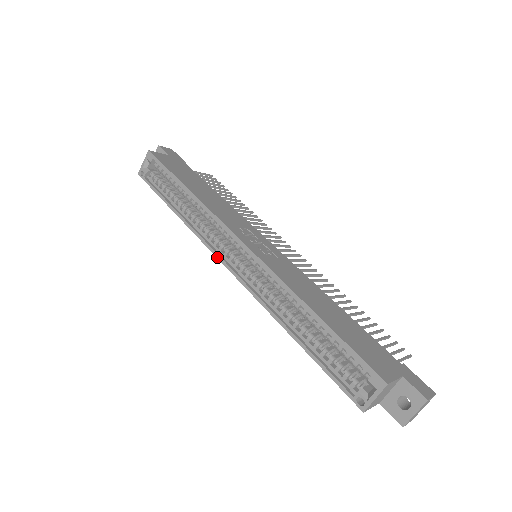
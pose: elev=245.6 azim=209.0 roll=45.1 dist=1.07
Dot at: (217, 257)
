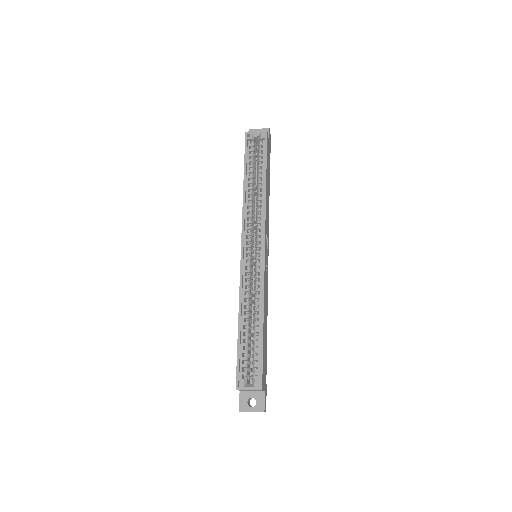
Dot at: (242, 236)
